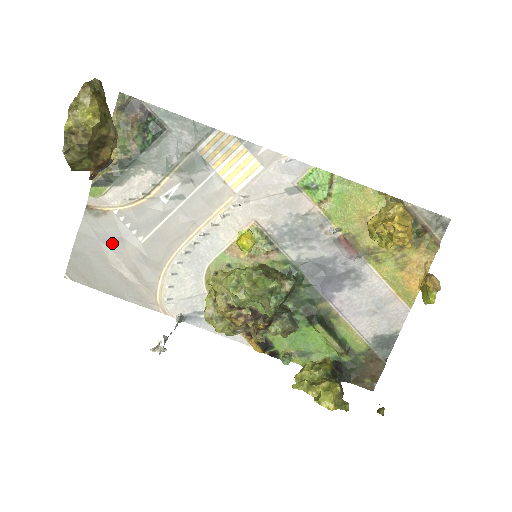
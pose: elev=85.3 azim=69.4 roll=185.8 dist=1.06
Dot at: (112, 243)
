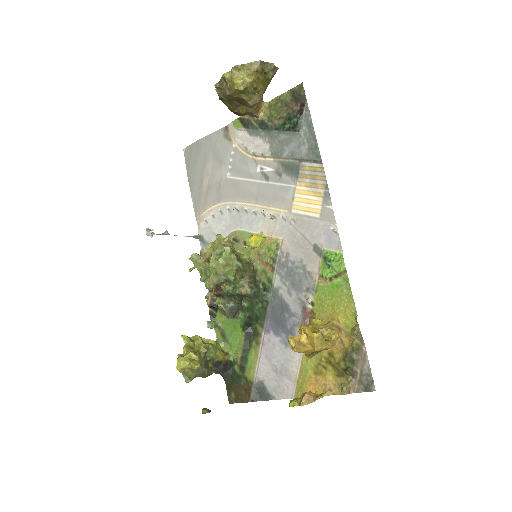
Dot at: (216, 159)
